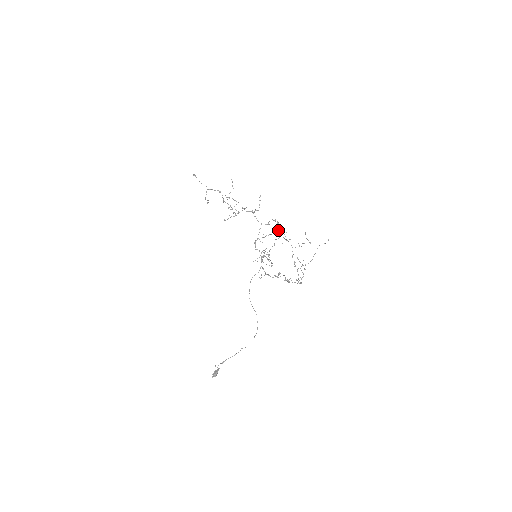
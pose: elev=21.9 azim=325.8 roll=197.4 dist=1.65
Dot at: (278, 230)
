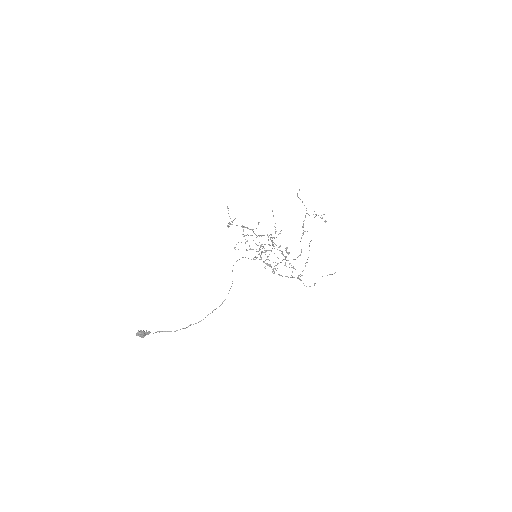
Dot at: (285, 262)
